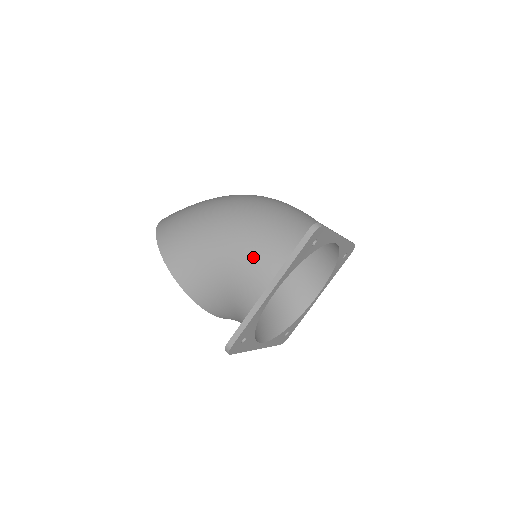
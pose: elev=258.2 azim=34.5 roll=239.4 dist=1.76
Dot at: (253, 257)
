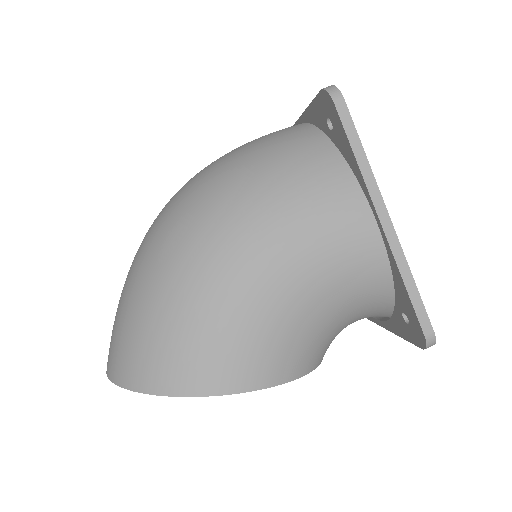
Dot at: (314, 222)
